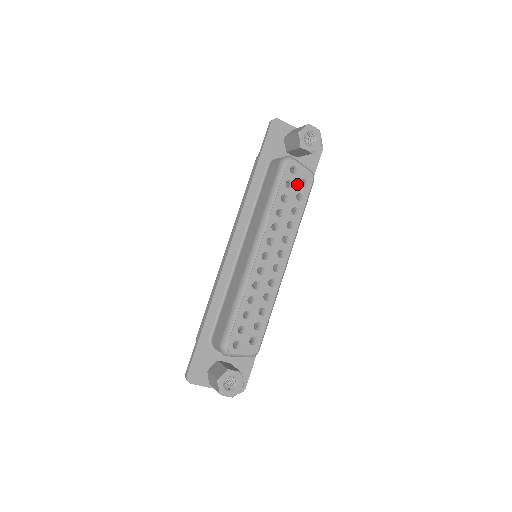
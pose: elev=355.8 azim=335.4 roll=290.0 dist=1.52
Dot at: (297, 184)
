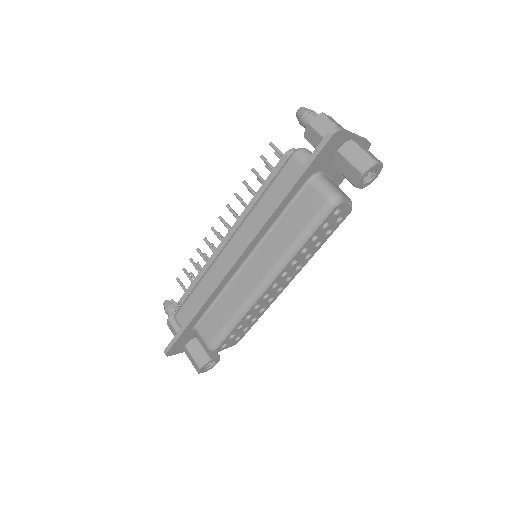
Dot at: (333, 222)
